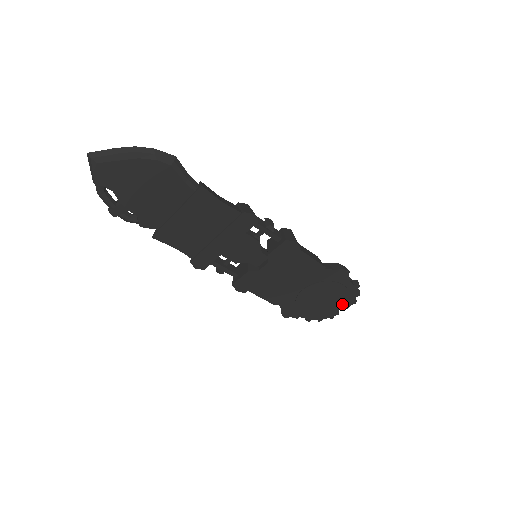
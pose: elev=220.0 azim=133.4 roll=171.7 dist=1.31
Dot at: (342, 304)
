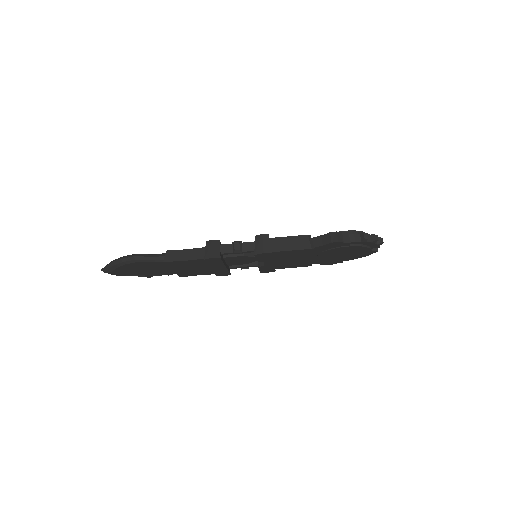
Dot at: (367, 250)
